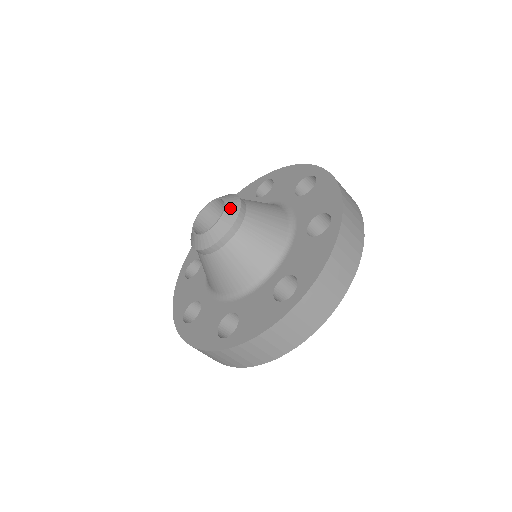
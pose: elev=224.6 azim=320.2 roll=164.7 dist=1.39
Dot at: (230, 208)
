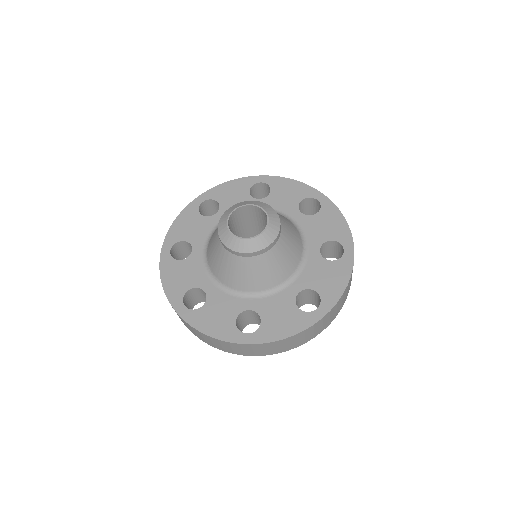
Dot at: (266, 207)
